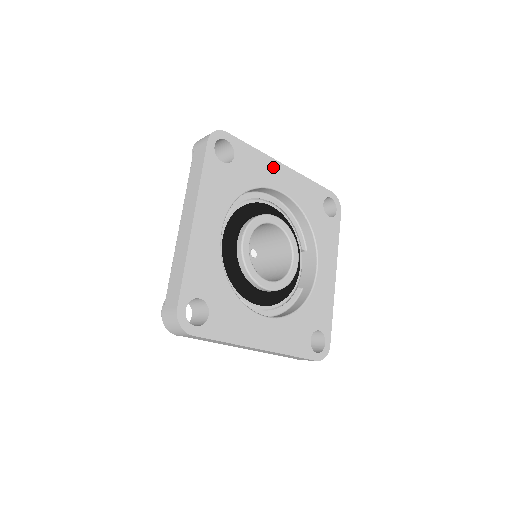
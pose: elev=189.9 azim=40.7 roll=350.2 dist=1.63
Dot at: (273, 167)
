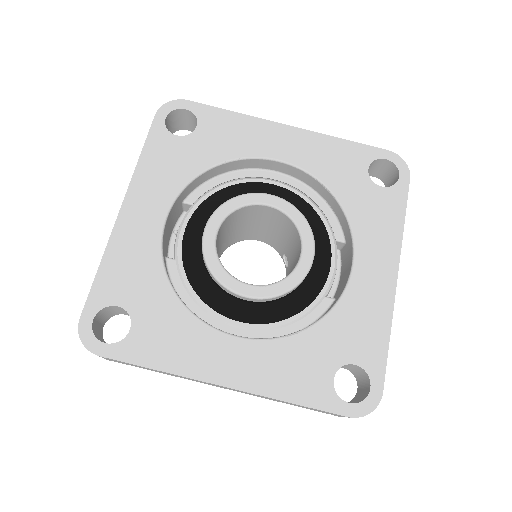
Dot at: (265, 131)
